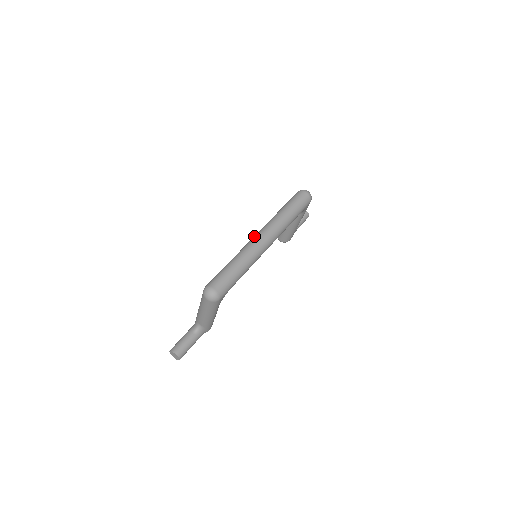
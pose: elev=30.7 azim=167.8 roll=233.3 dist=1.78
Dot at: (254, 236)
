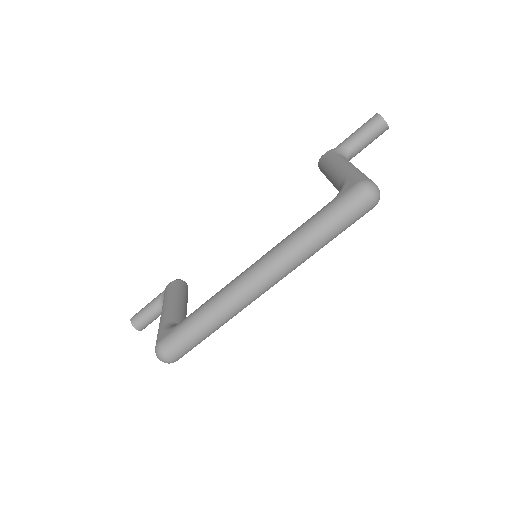
Dot at: (247, 275)
